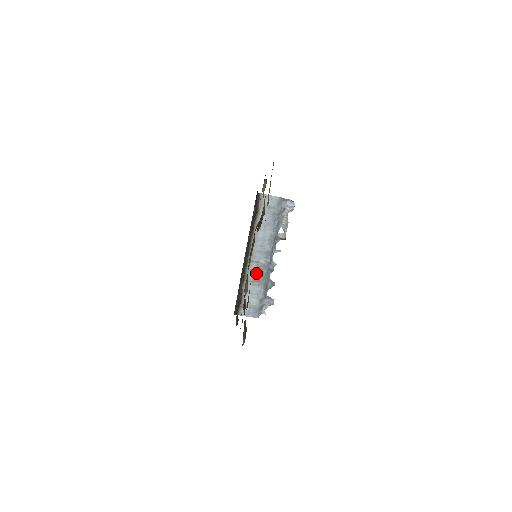
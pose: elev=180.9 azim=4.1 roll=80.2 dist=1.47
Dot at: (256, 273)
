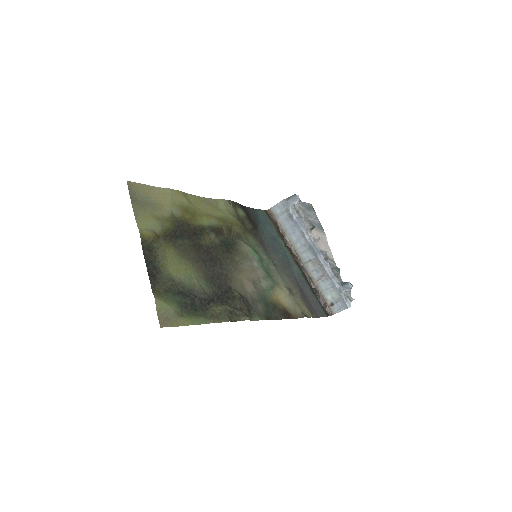
Dot at: (317, 270)
